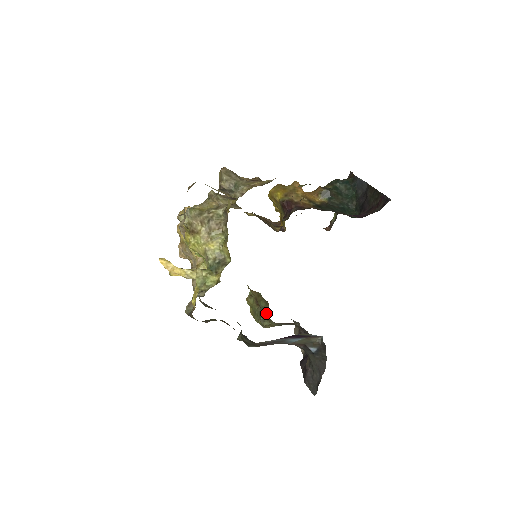
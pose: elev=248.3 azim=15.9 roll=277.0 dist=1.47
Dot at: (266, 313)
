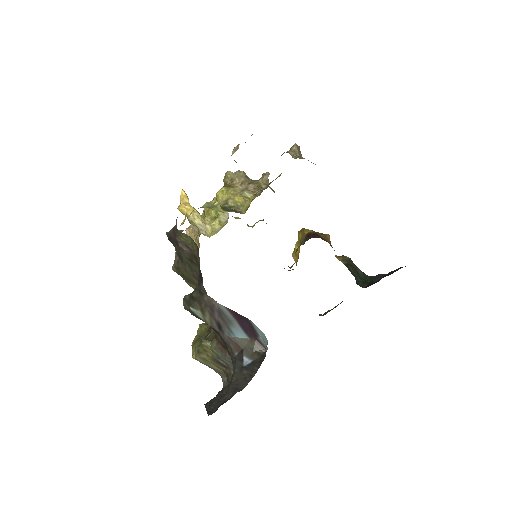
Dot at: (214, 334)
